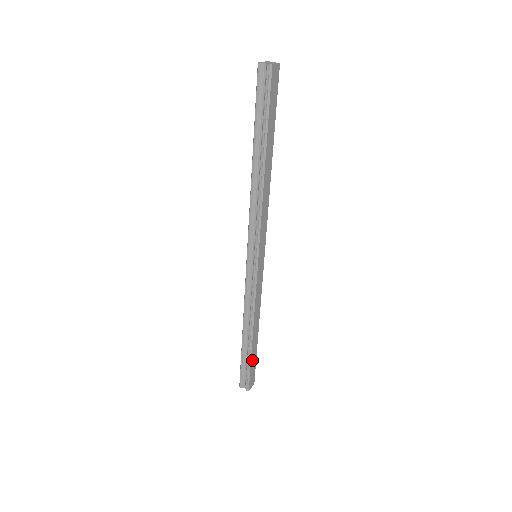
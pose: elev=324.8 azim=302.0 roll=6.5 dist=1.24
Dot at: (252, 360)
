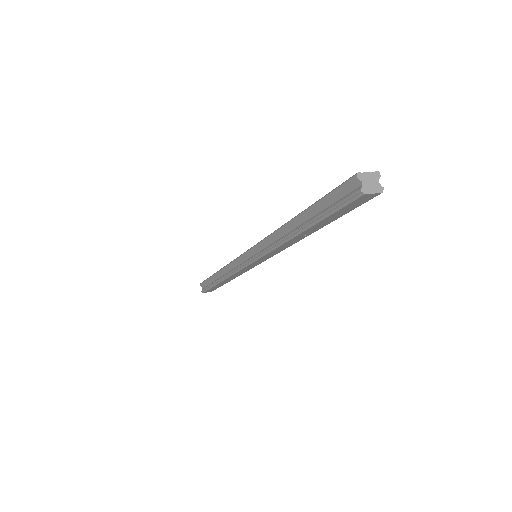
Dot at: (215, 287)
